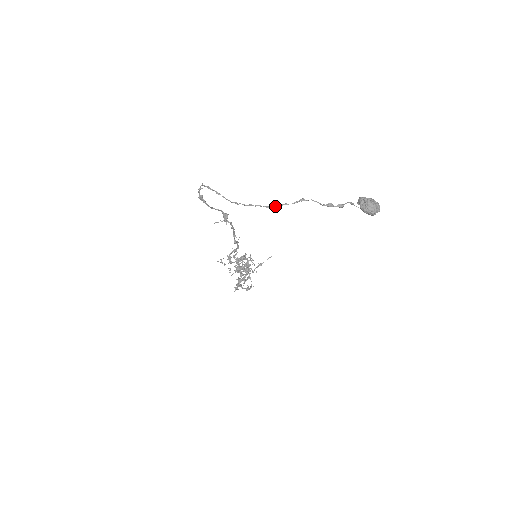
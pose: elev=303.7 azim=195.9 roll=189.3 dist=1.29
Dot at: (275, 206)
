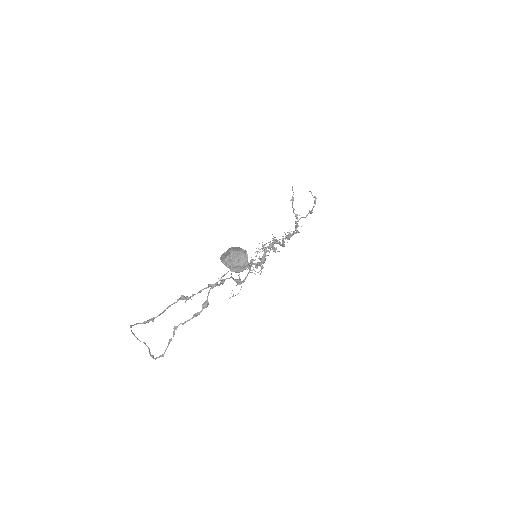
Dot at: occluded
